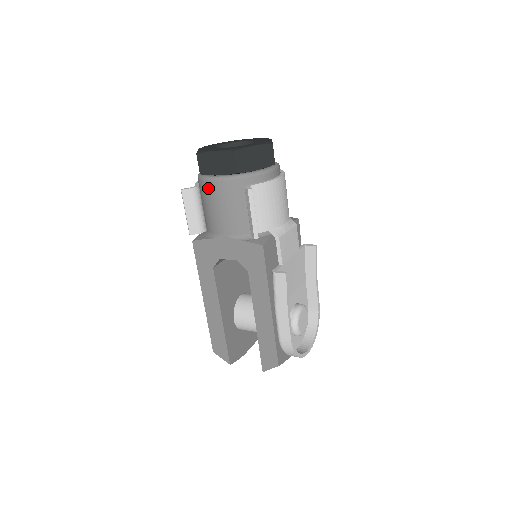
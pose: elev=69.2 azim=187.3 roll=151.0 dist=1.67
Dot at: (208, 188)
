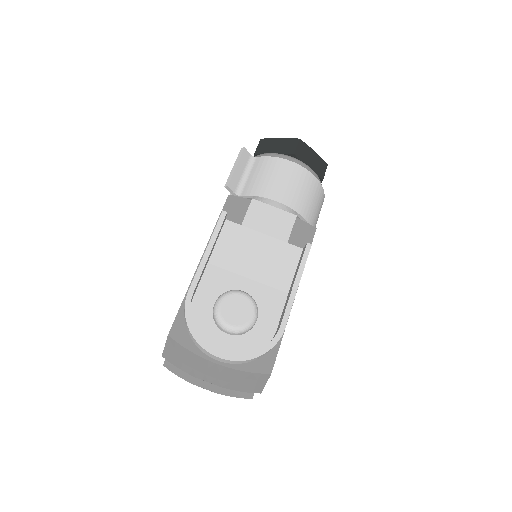
Dot at: occluded
